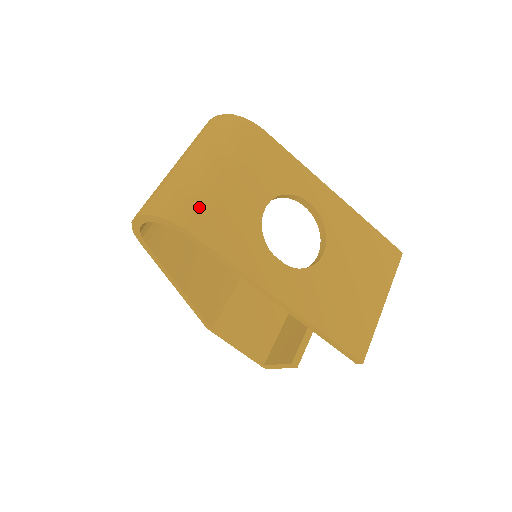
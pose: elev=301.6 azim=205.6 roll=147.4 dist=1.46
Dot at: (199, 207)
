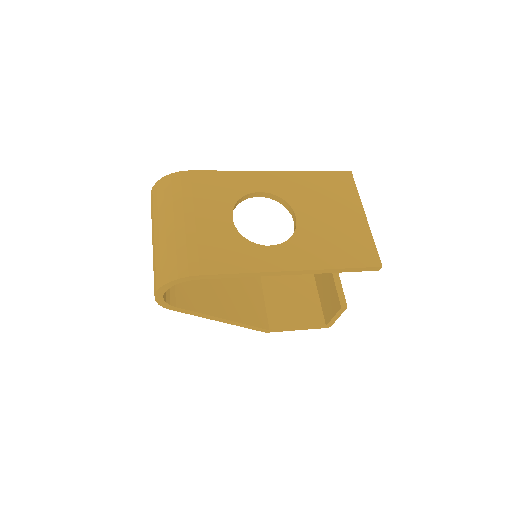
Dot at: (189, 255)
